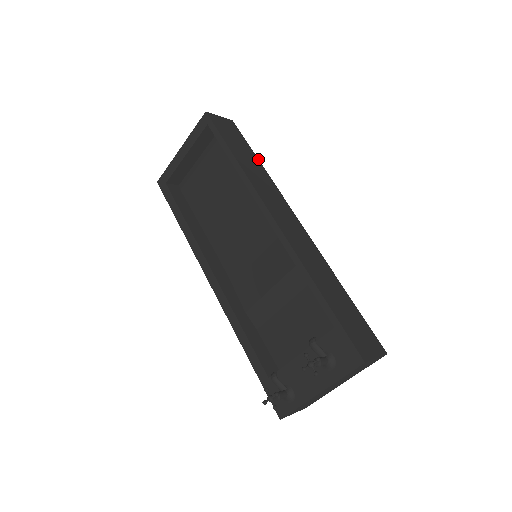
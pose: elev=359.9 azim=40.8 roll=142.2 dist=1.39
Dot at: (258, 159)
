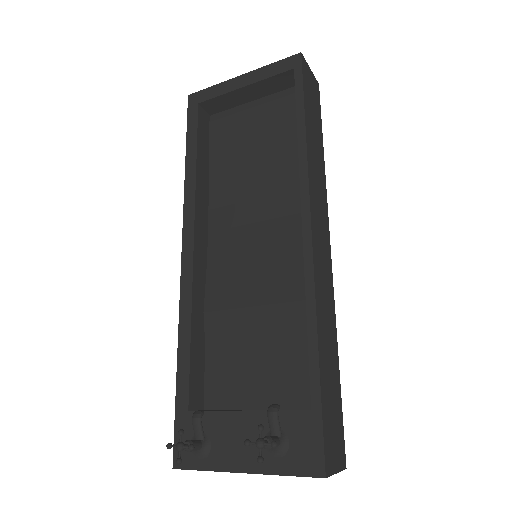
Dot at: (323, 147)
